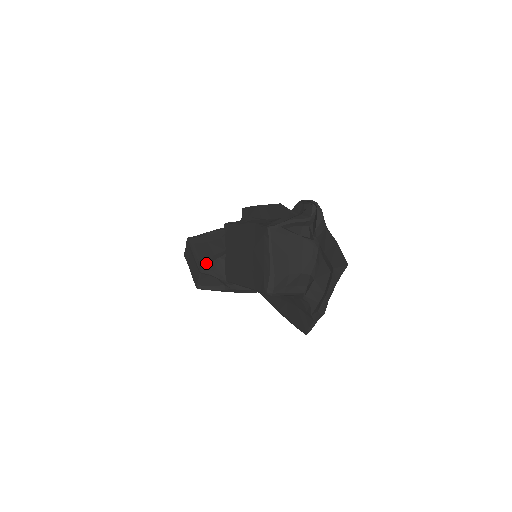
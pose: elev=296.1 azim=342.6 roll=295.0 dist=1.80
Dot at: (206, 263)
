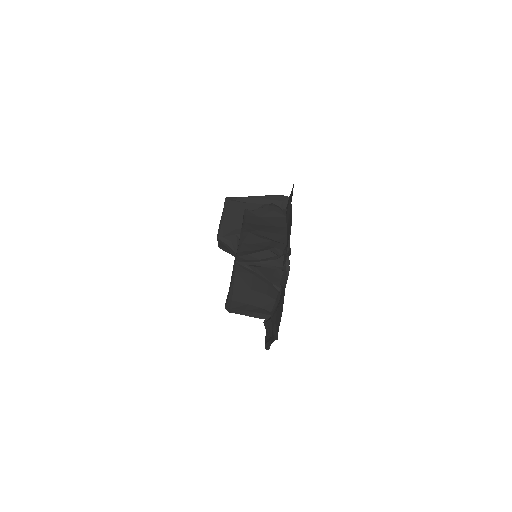
Dot at: (223, 235)
